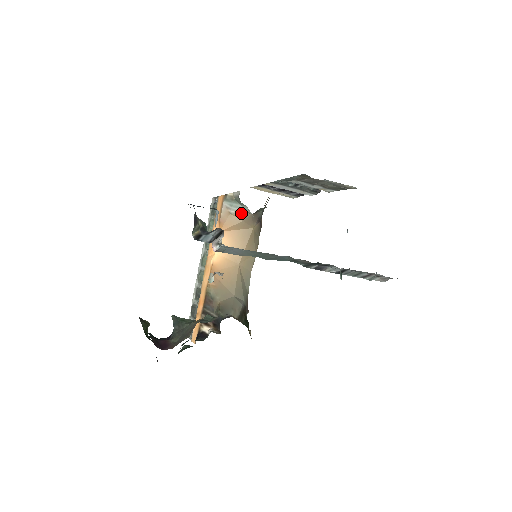
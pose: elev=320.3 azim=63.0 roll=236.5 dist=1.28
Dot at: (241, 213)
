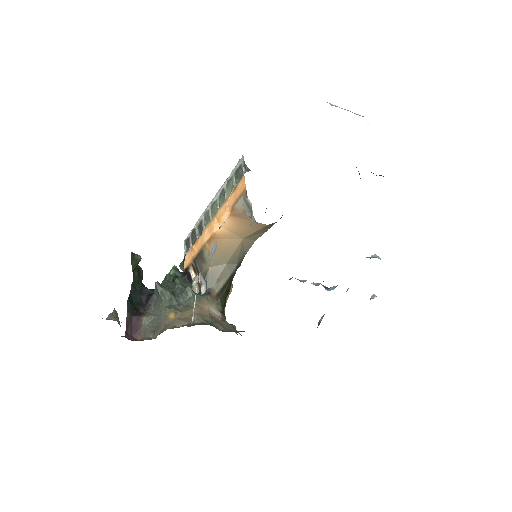
Dot at: (255, 221)
